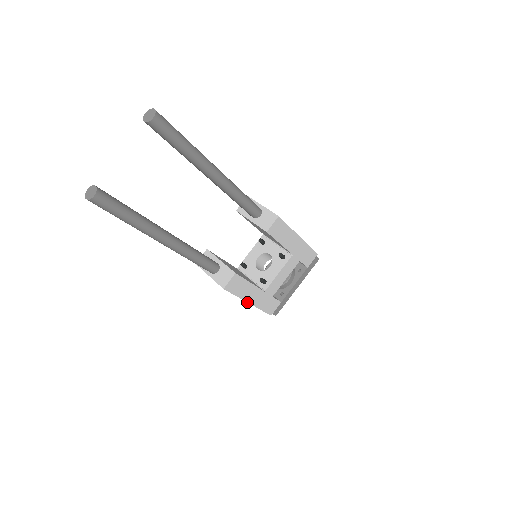
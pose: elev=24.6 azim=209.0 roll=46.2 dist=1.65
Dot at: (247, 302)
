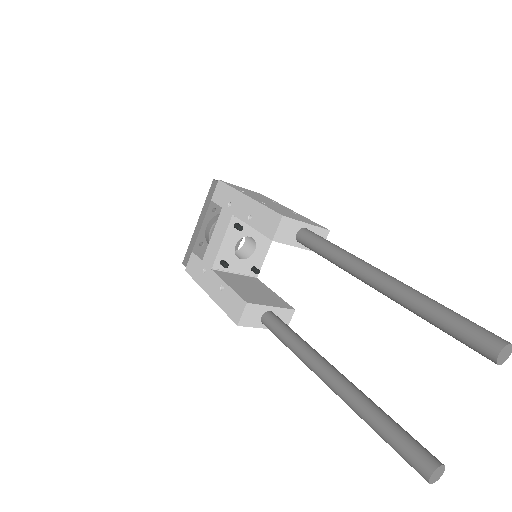
Dot at: occluded
